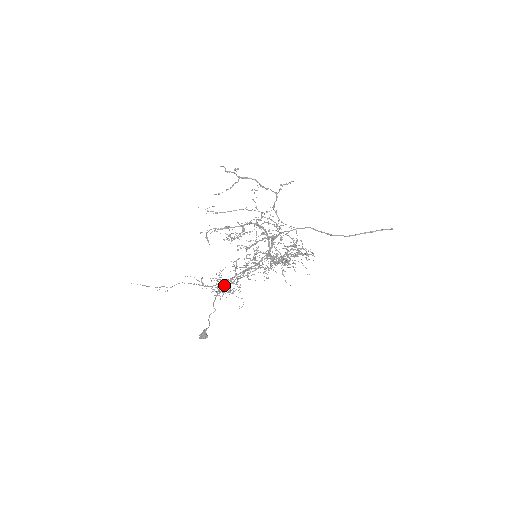
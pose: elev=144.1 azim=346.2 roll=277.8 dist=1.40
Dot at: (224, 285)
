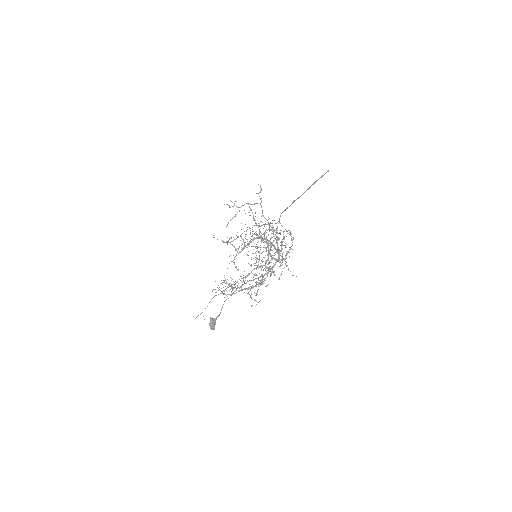
Dot at: occluded
